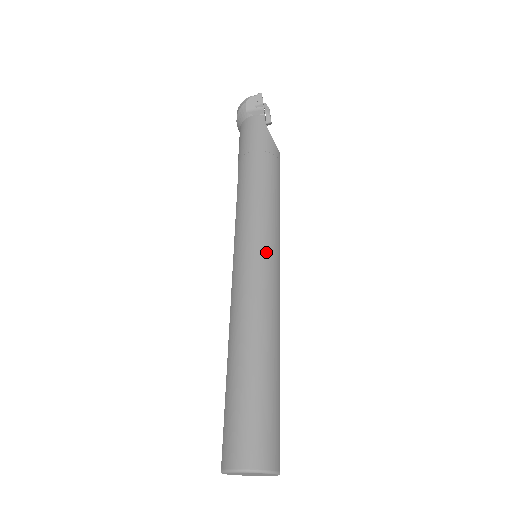
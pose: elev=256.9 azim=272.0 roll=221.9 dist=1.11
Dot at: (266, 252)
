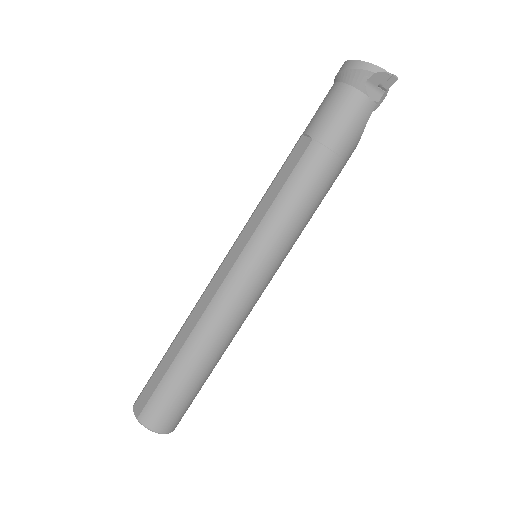
Dot at: (270, 276)
